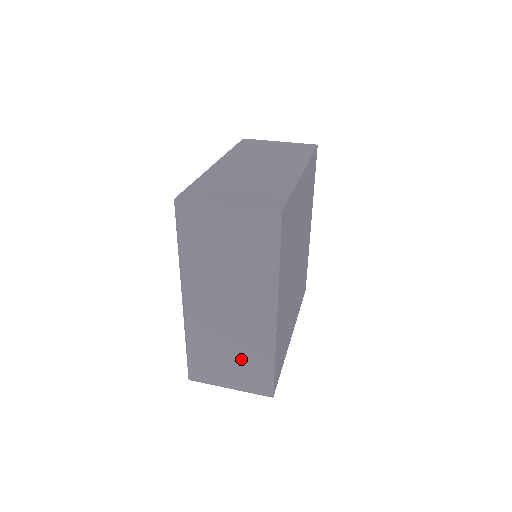
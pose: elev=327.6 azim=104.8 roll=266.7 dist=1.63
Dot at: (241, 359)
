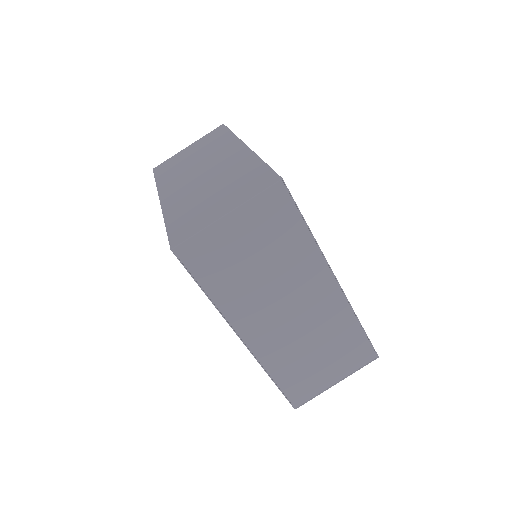
Dot at: (330, 348)
